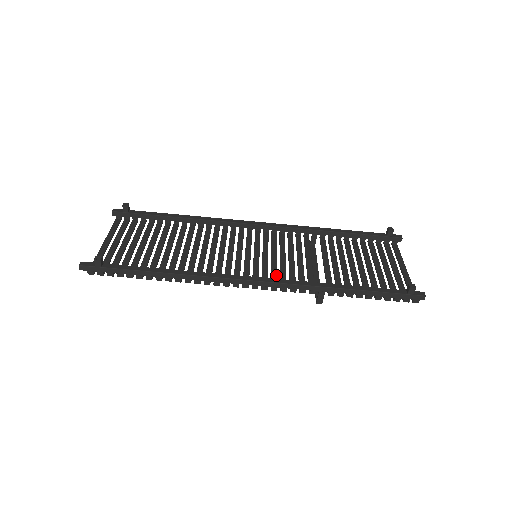
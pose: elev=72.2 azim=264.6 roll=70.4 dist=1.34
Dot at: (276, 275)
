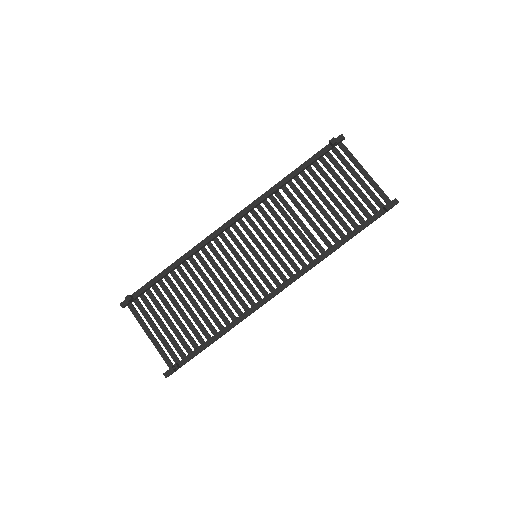
Dot at: (285, 264)
